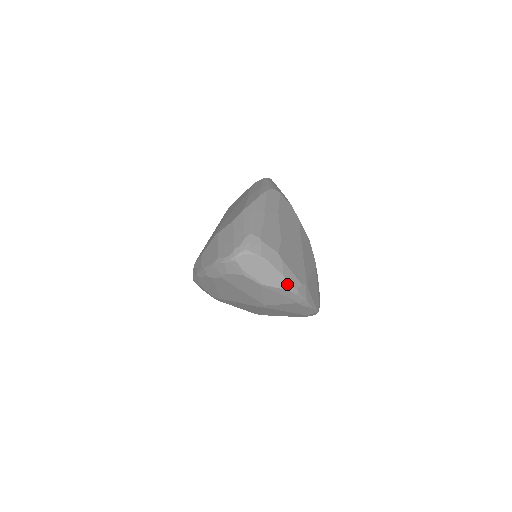
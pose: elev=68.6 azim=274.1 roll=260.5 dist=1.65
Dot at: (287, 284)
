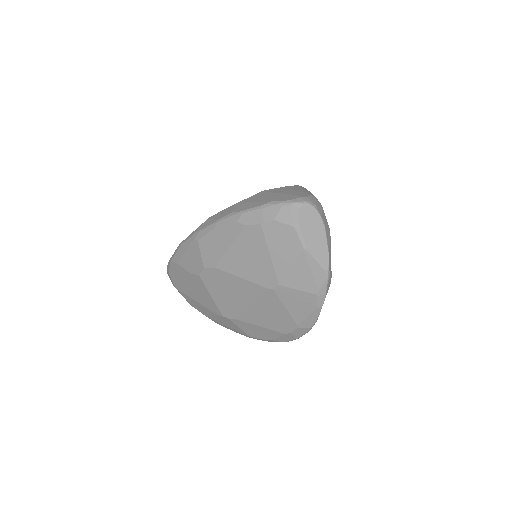
Dot at: (327, 262)
